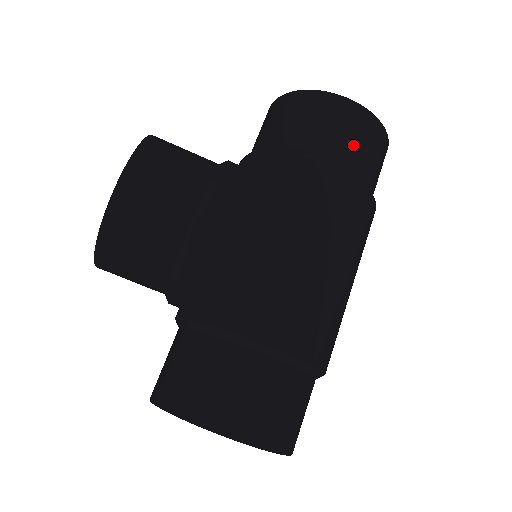
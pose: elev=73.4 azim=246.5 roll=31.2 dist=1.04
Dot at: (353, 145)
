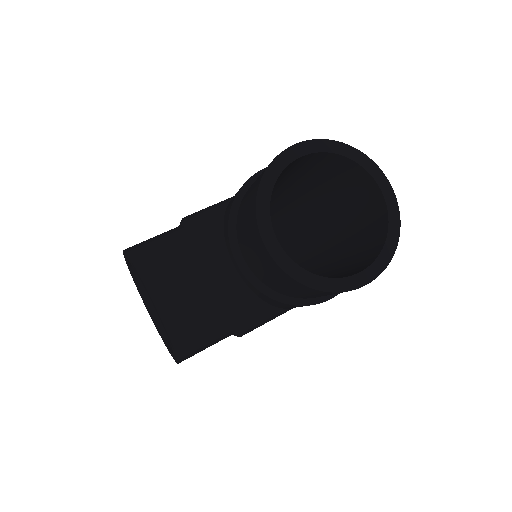
Dot at: occluded
